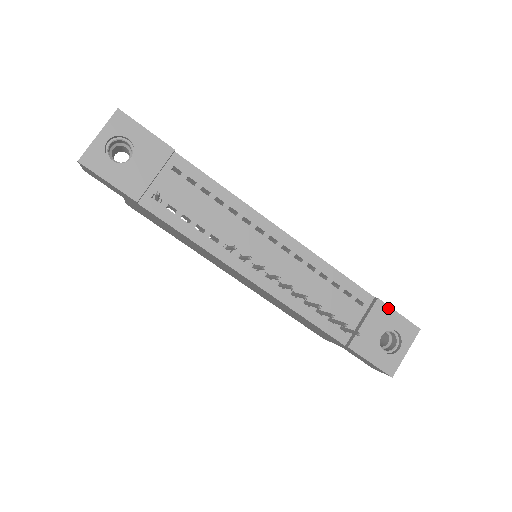
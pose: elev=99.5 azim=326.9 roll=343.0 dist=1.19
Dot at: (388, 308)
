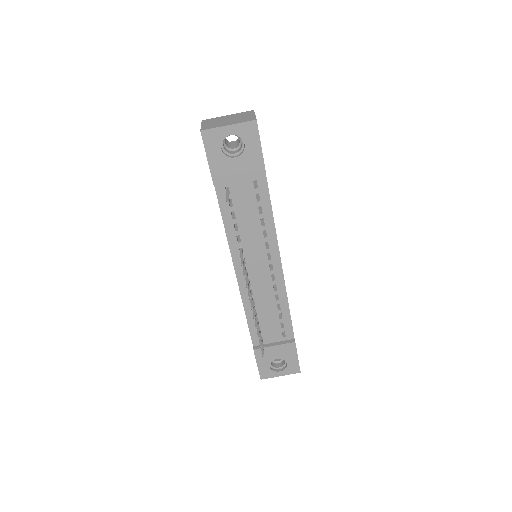
Dot at: (295, 350)
